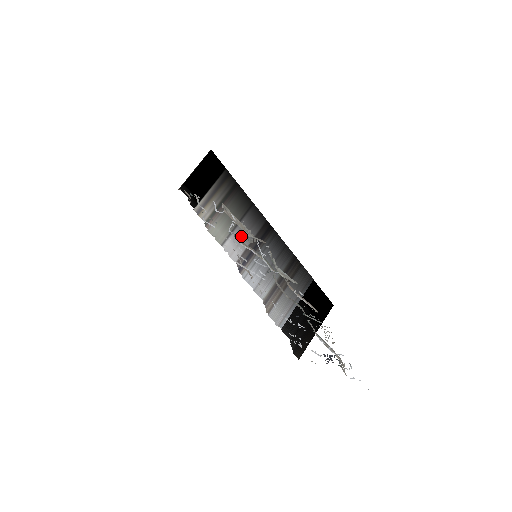
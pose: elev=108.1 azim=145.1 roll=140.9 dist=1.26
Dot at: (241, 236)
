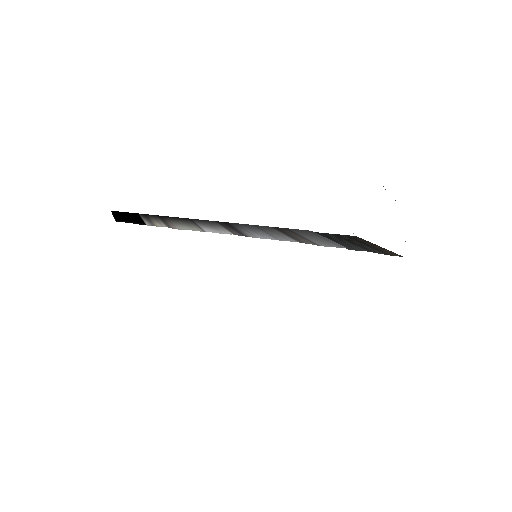
Dot at: occluded
